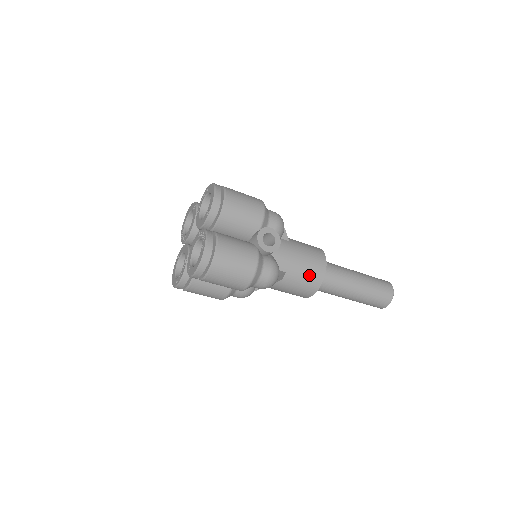
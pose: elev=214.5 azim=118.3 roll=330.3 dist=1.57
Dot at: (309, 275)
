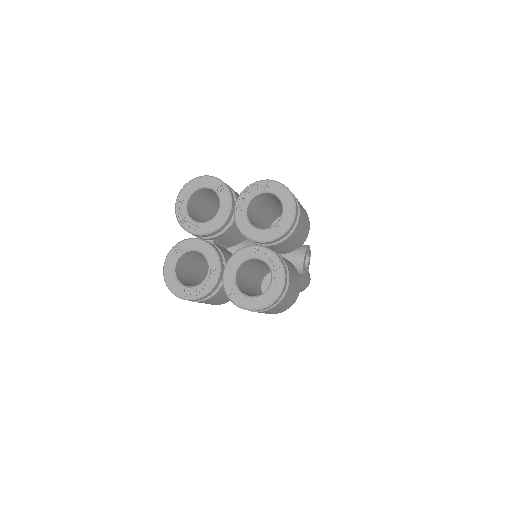
Dot at: occluded
